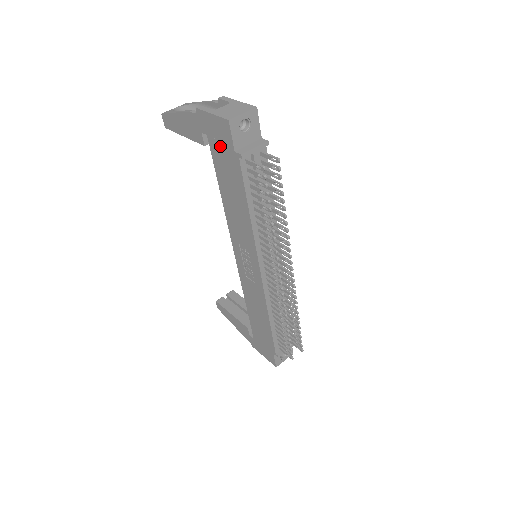
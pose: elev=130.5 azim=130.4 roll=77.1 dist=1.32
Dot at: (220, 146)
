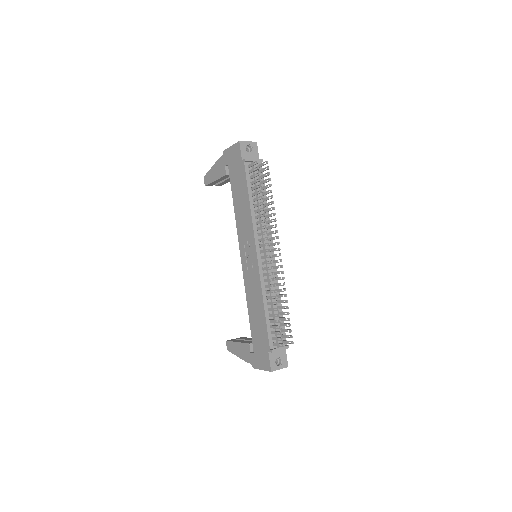
Dot at: (234, 165)
